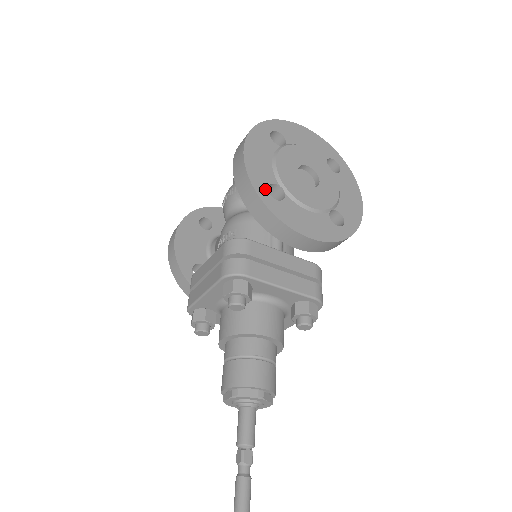
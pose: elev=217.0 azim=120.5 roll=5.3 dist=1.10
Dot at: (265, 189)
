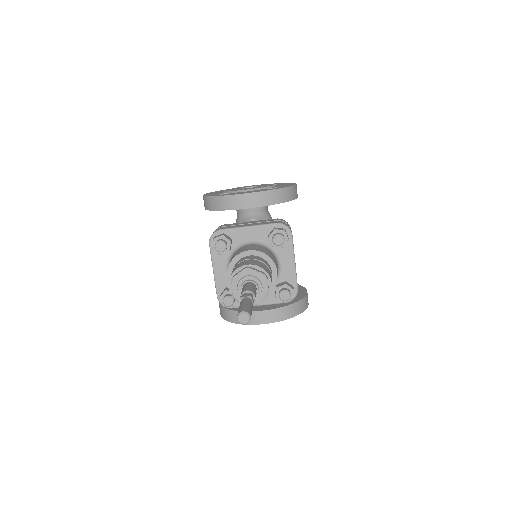
Dot at: occluded
